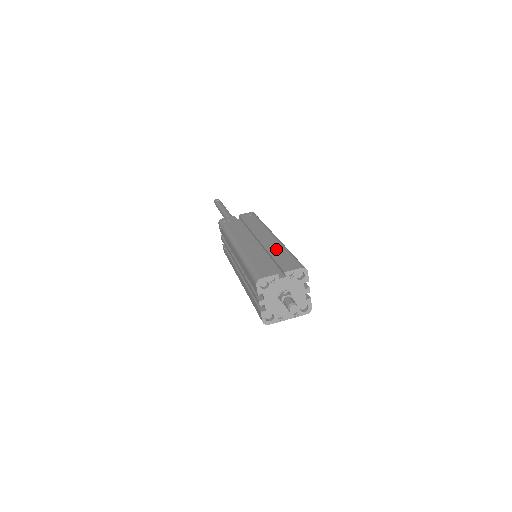
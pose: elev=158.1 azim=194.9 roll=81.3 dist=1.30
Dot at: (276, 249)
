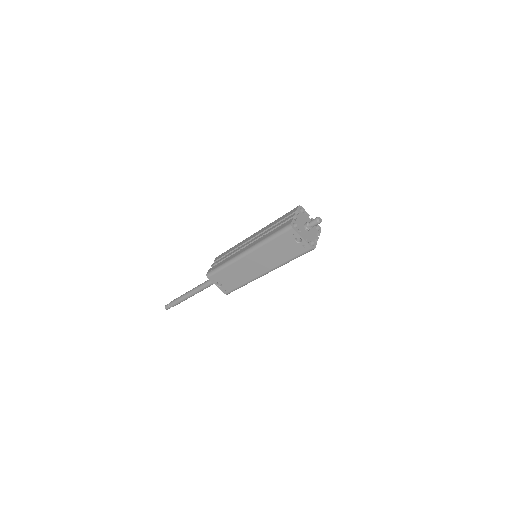
Dot at: occluded
